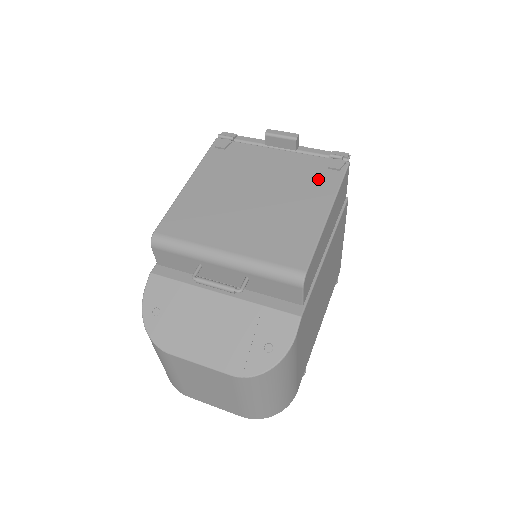
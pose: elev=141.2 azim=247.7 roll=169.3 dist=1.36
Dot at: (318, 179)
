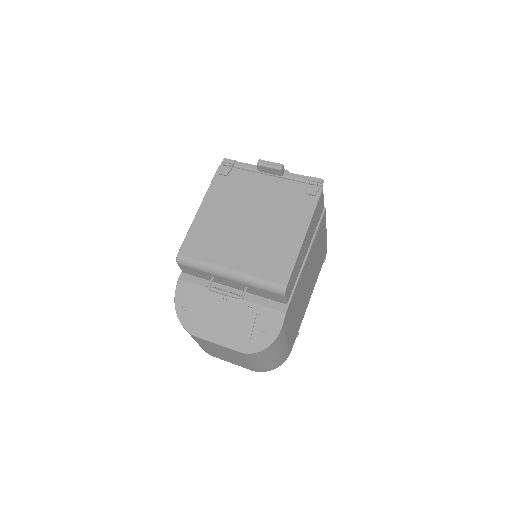
Dot at: (298, 204)
